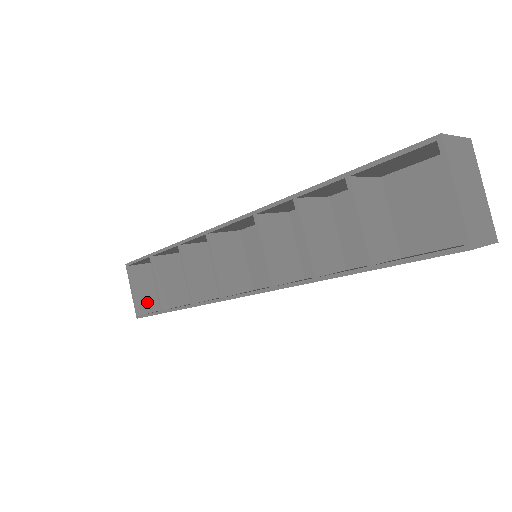
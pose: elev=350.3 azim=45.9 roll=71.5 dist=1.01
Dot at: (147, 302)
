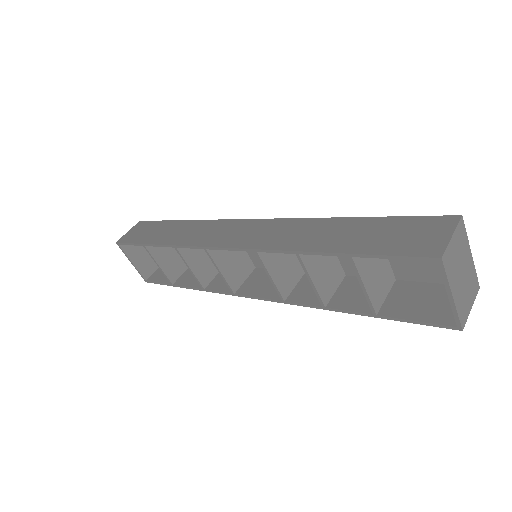
Dot at: (148, 264)
